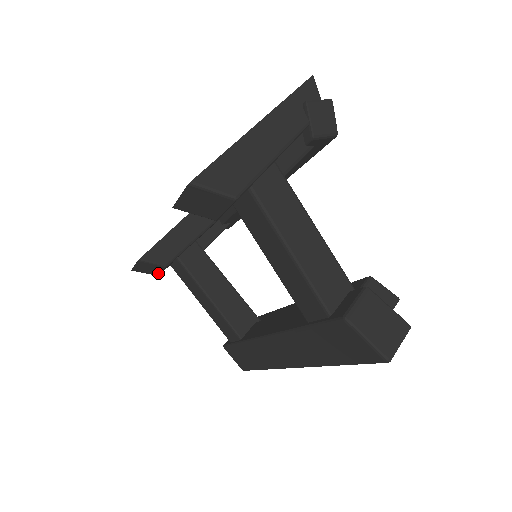
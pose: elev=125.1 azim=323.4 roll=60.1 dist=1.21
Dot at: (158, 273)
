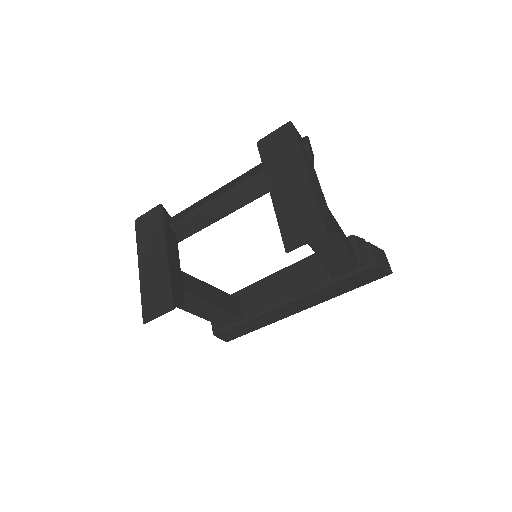
Dot at: occluded
